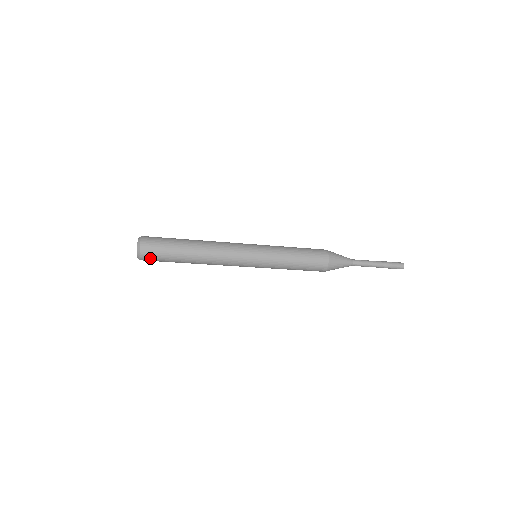
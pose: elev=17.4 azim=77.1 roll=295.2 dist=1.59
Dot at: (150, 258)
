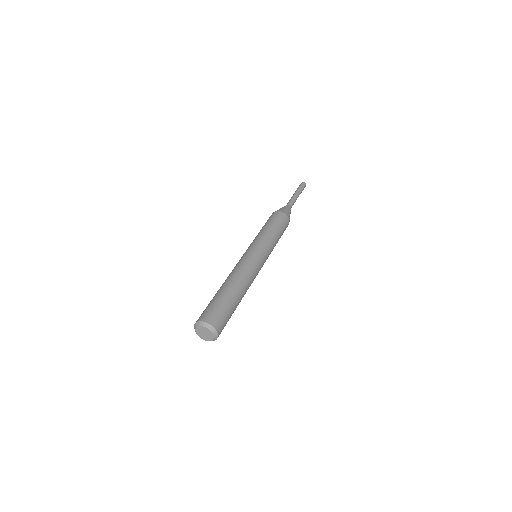
Dot at: occluded
